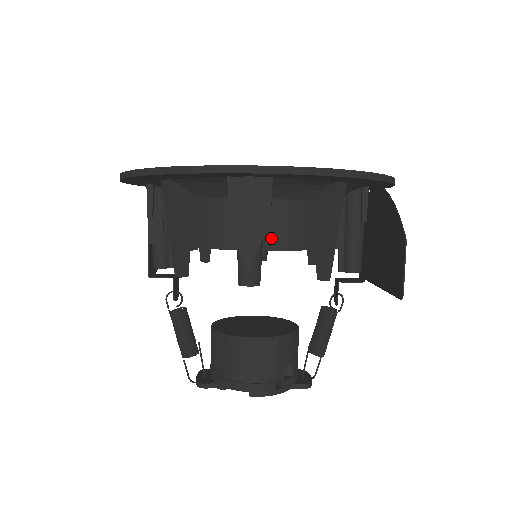
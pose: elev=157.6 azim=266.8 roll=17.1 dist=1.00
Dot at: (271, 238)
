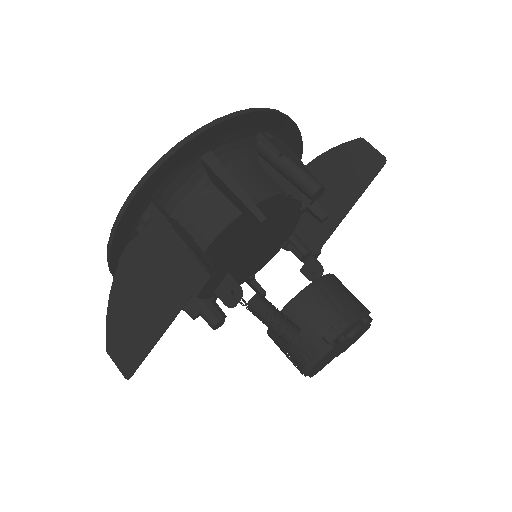
Dot at: occluded
